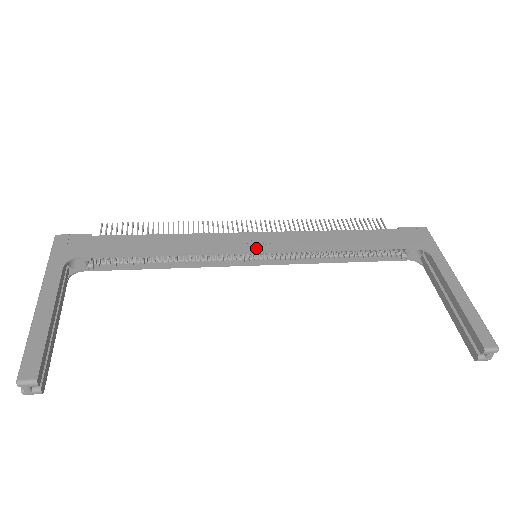
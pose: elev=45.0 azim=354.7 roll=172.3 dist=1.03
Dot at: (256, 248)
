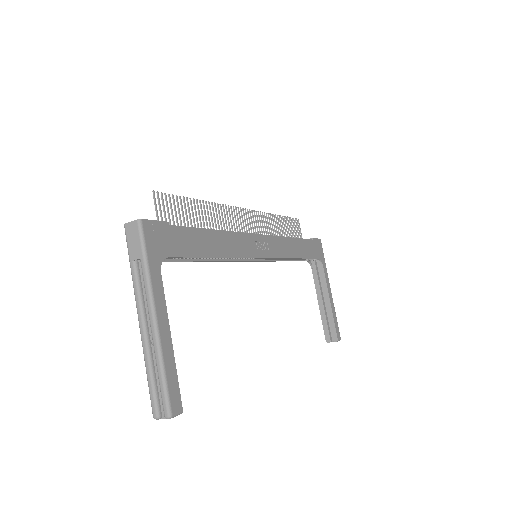
Dot at: (263, 254)
